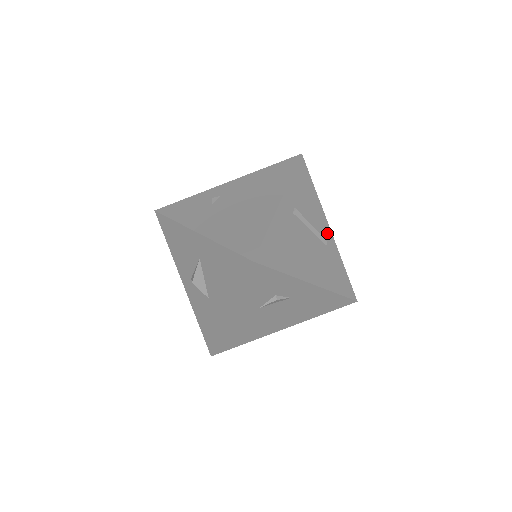
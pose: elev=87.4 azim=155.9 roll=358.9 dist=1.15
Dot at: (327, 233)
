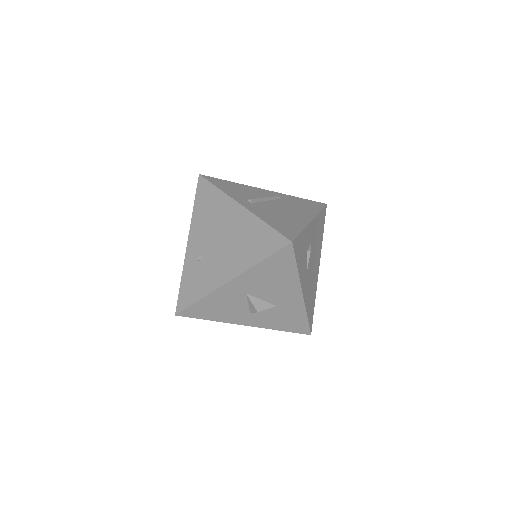
Dot at: (270, 193)
